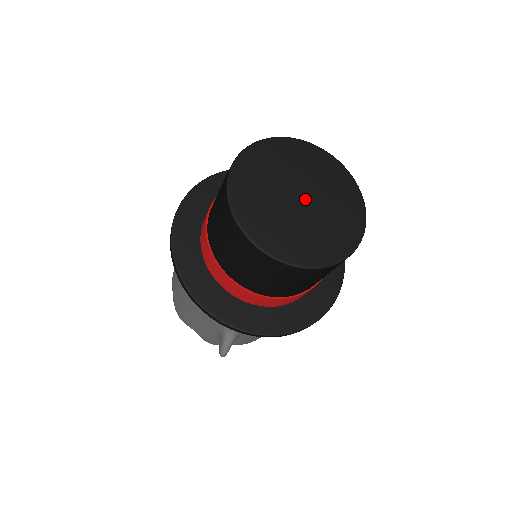
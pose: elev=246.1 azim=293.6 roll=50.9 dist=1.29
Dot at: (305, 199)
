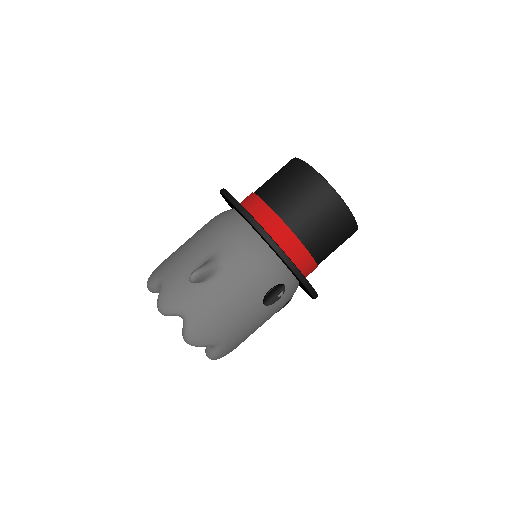
Dot at: occluded
